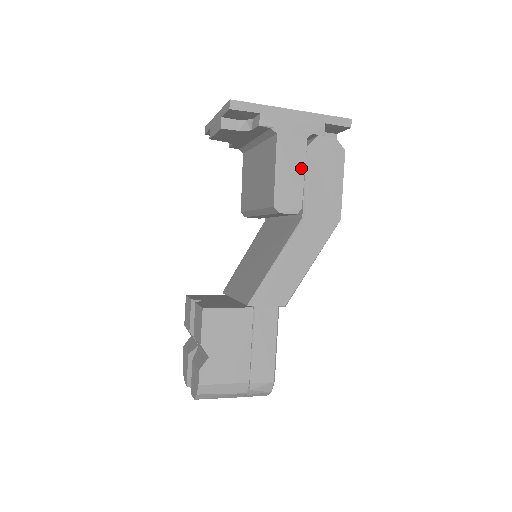
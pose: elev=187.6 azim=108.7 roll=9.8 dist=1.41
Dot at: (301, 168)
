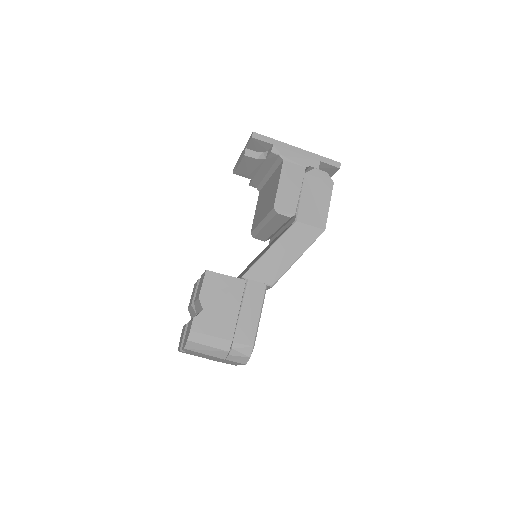
Dot at: (298, 186)
